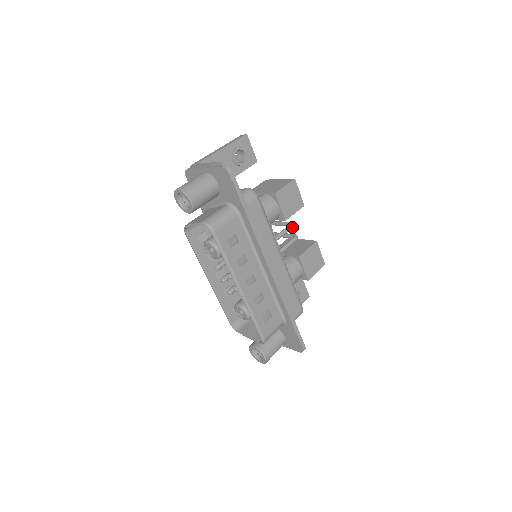
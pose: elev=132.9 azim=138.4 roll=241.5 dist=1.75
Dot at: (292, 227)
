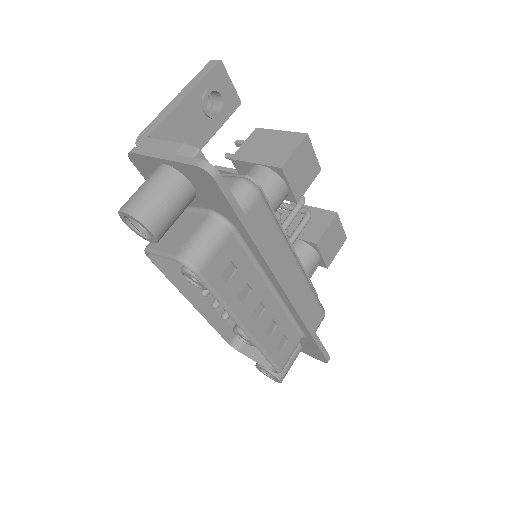
Dot at: (304, 203)
